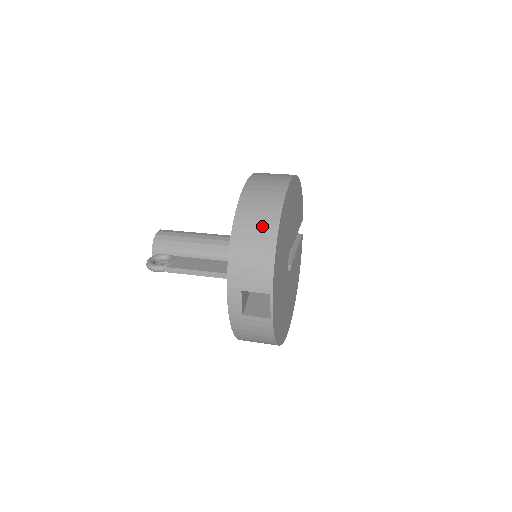
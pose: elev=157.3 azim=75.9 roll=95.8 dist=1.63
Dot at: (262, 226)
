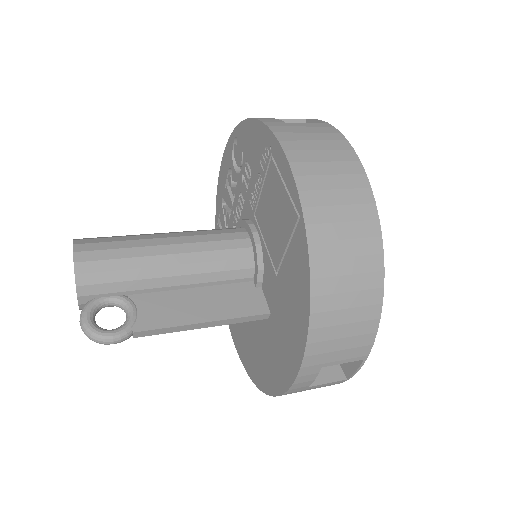
Dot at: (359, 266)
